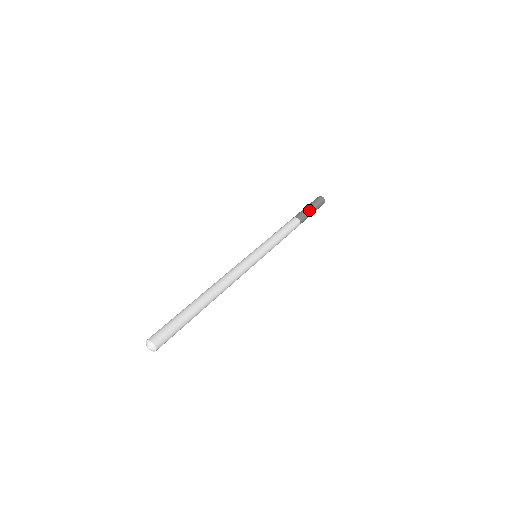
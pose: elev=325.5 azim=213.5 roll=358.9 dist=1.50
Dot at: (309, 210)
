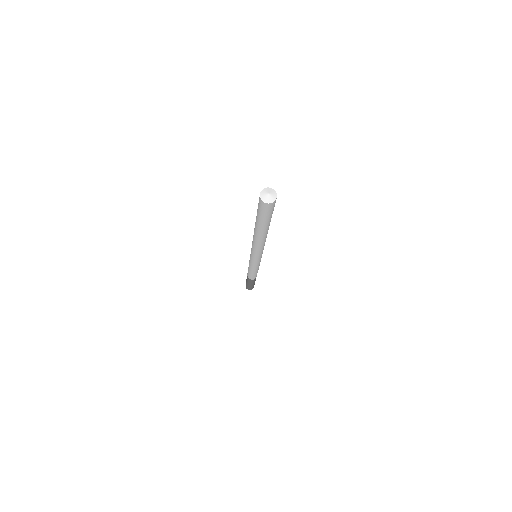
Dot at: occluded
